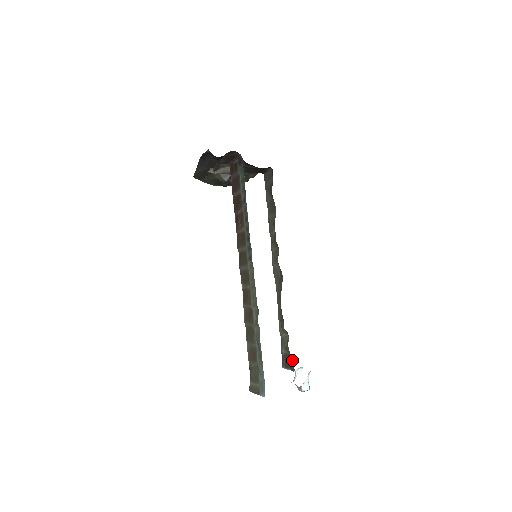
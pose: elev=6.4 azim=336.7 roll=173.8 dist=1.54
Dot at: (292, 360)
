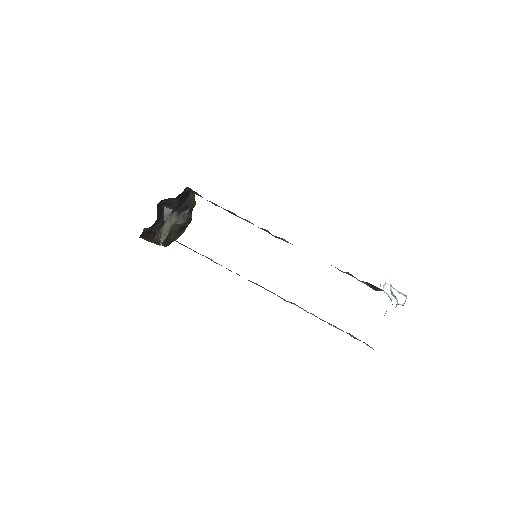
Dot at: (373, 286)
